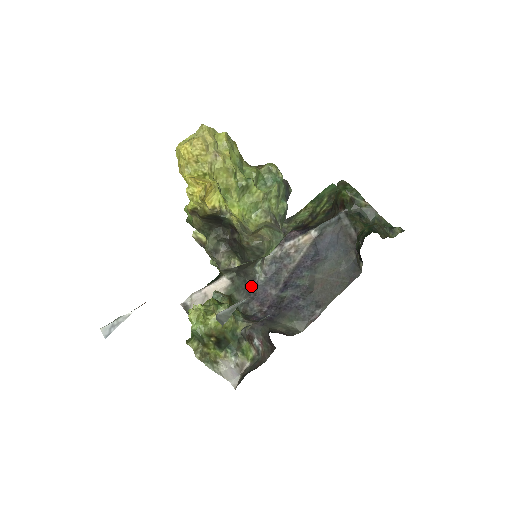
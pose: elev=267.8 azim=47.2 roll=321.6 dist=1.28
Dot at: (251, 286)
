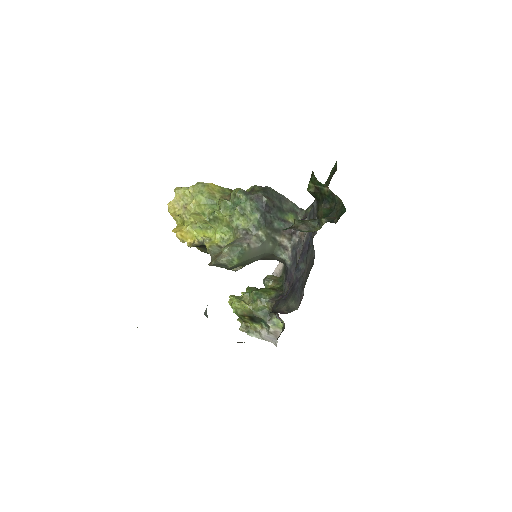
Dot at: (286, 269)
